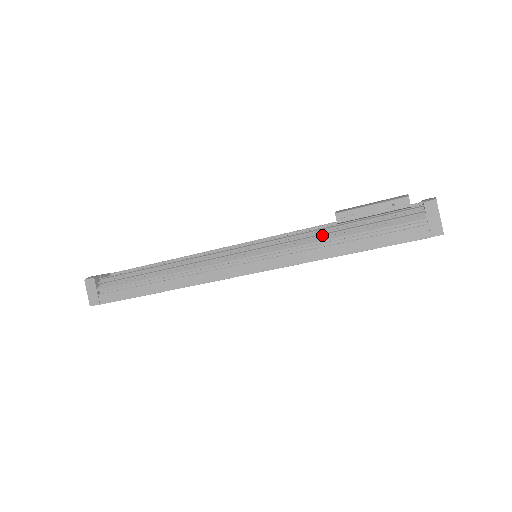
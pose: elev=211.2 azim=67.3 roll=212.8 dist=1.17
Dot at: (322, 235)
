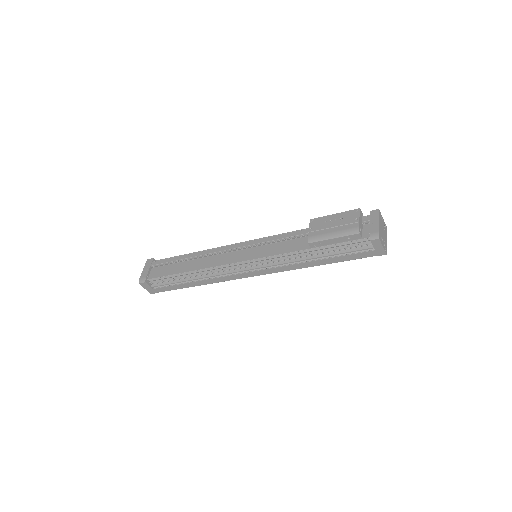
Dot at: (302, 254)
